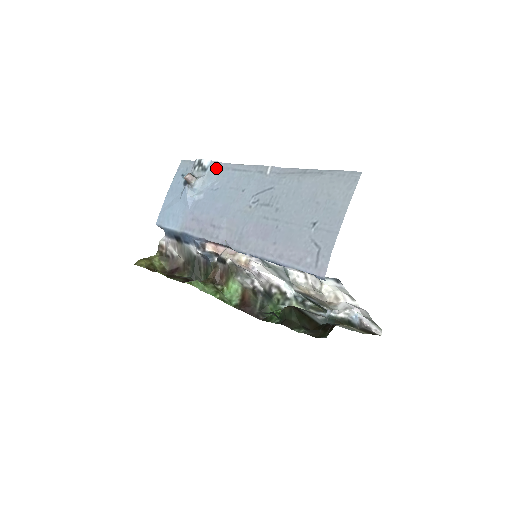
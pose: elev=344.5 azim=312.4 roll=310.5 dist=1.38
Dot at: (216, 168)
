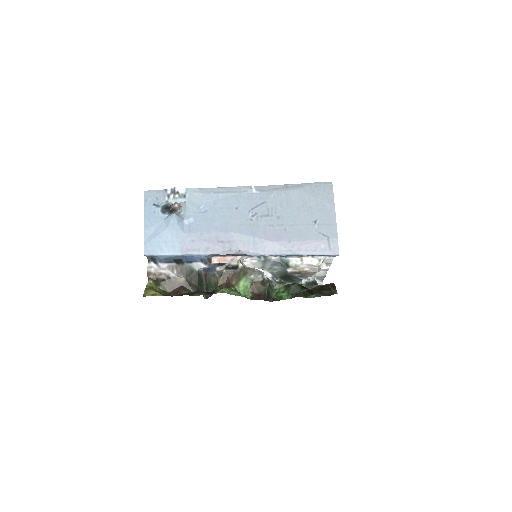
Dot at: (195, 194)
